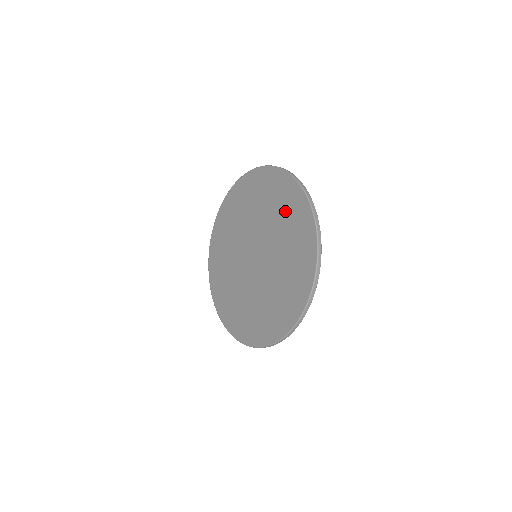
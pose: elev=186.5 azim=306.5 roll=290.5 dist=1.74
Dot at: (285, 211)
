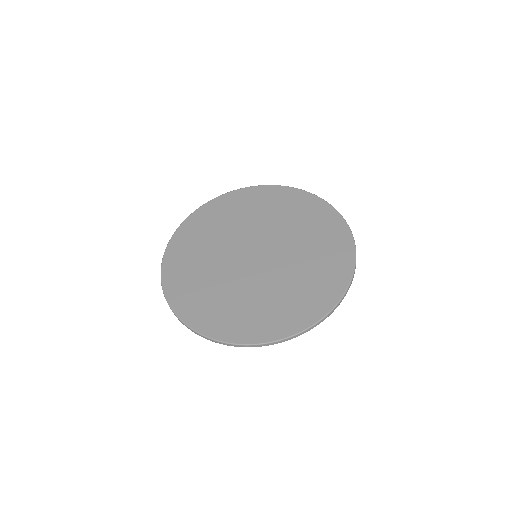
Dot at: (323, 250)
